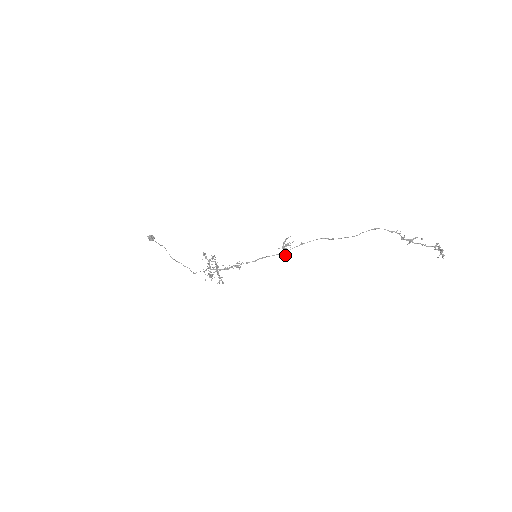
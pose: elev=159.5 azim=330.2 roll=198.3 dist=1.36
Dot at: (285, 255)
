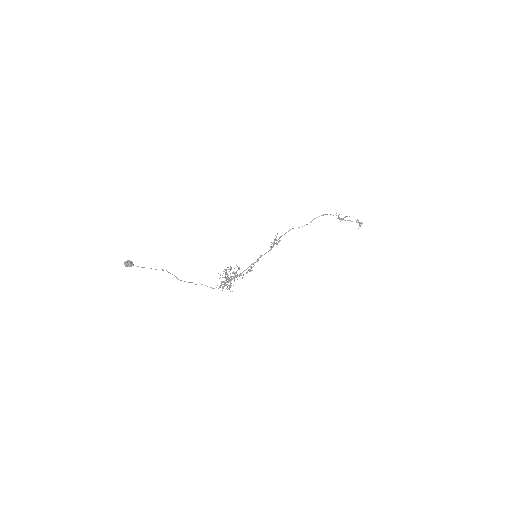
Dot at: (271, 249)
